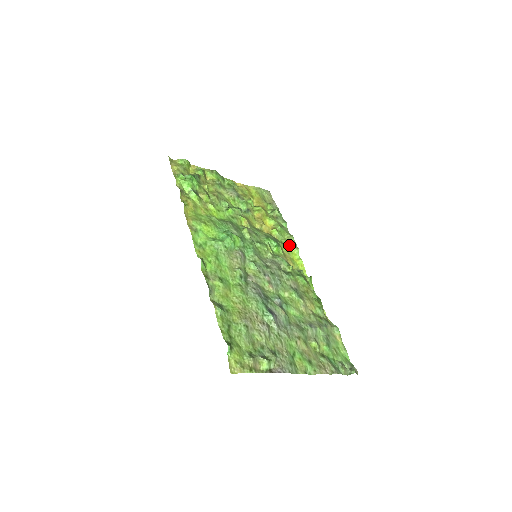
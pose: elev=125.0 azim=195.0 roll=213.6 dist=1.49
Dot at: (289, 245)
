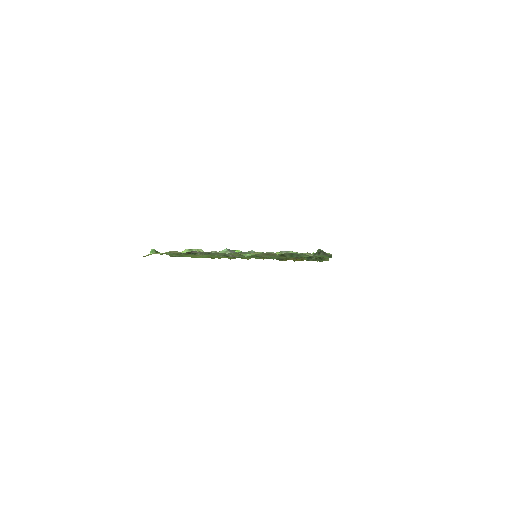
Dot at: occluded
